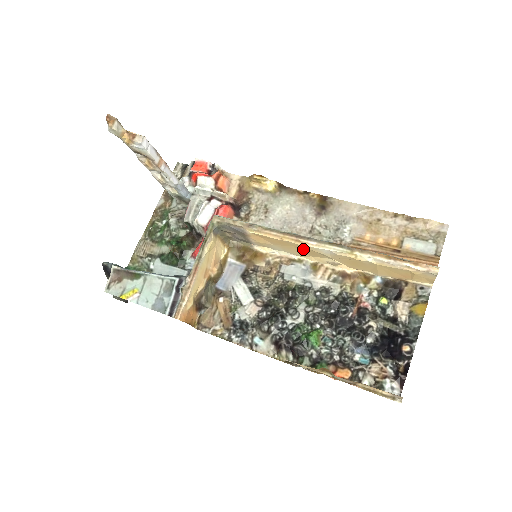
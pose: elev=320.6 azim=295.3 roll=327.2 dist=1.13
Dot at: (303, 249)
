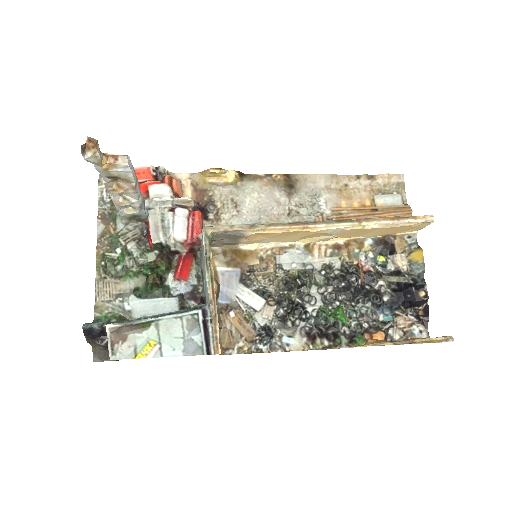
Dot at: (306, 234)
